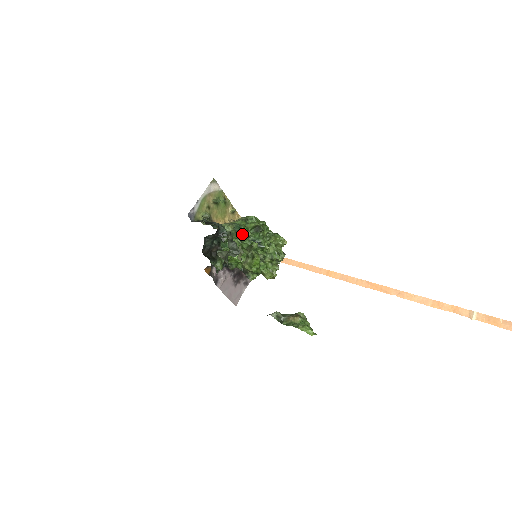
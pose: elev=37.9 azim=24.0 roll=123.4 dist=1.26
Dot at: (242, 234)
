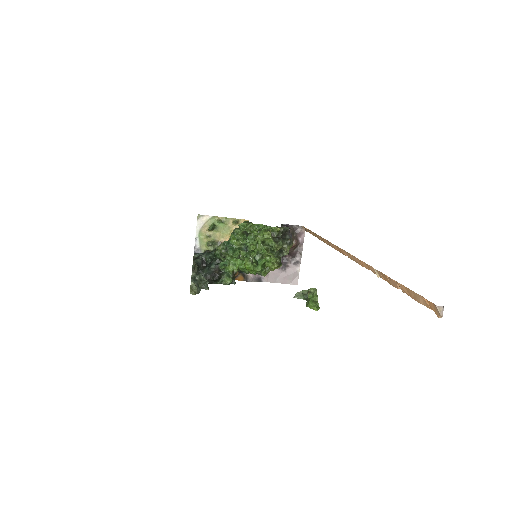
Dot at: (235, 246)
